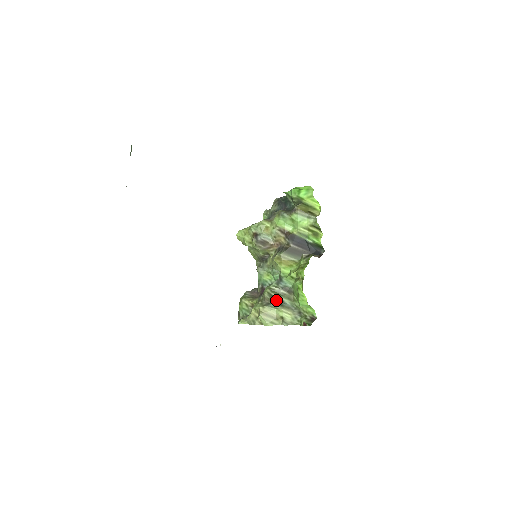
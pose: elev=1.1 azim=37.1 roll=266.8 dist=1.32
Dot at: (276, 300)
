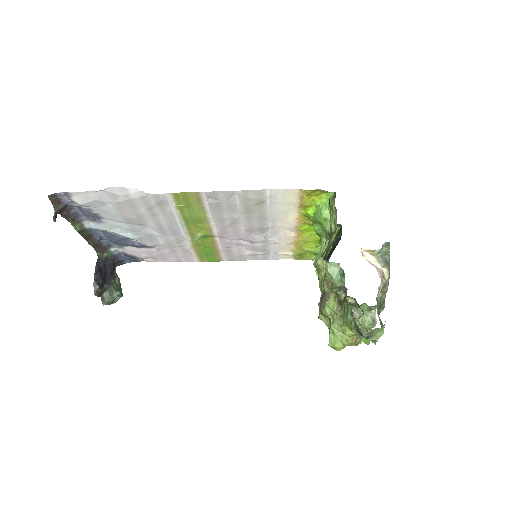
Dot at: occluded
